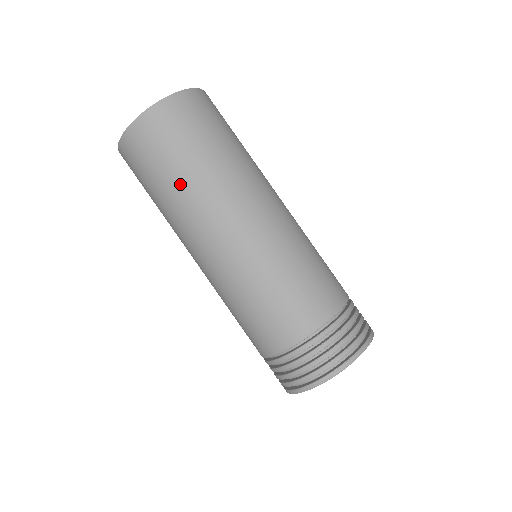
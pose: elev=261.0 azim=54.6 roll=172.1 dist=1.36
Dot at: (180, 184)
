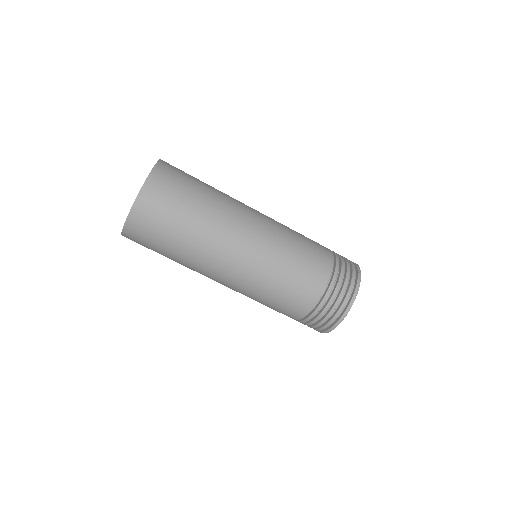
Dot at: (191, 232)
